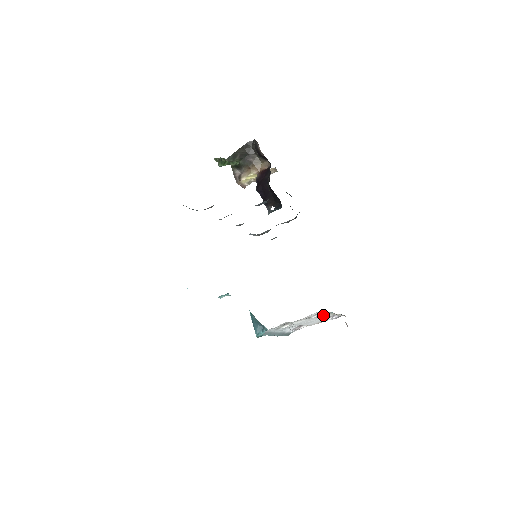
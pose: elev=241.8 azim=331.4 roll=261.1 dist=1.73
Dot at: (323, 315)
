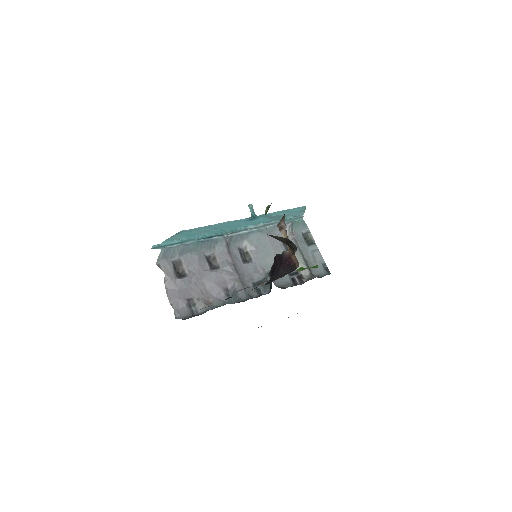
Dot at: occluded
